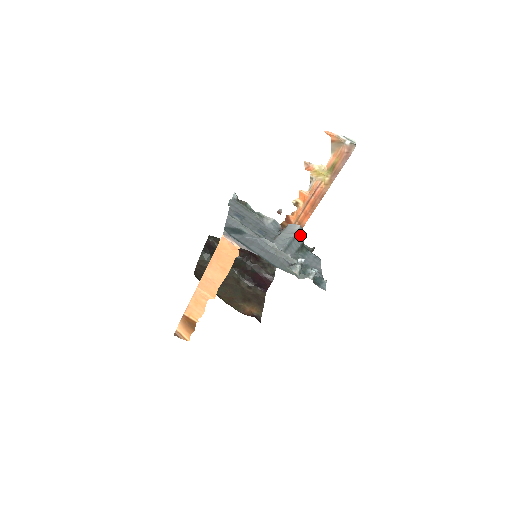
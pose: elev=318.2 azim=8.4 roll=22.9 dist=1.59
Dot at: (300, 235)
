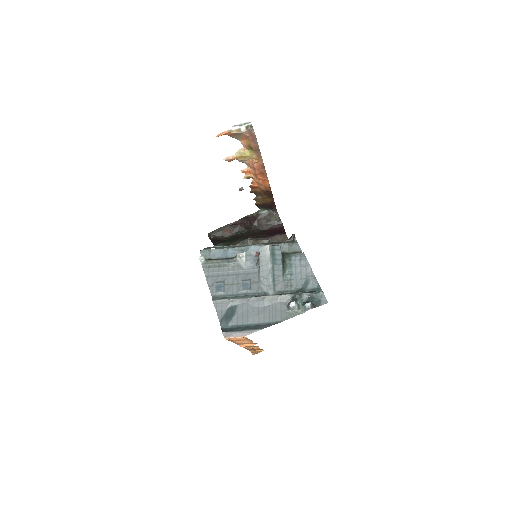
Dot at: (275, 255)
